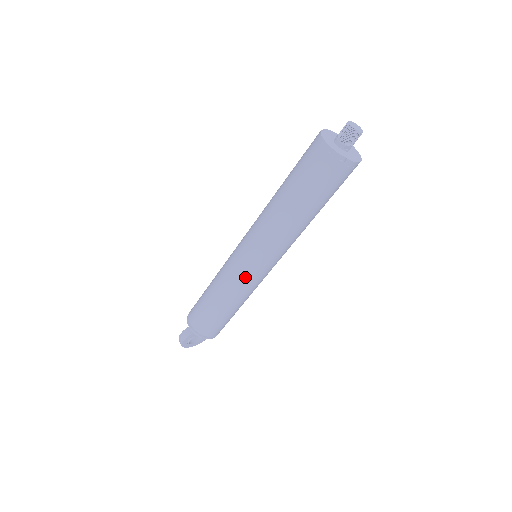
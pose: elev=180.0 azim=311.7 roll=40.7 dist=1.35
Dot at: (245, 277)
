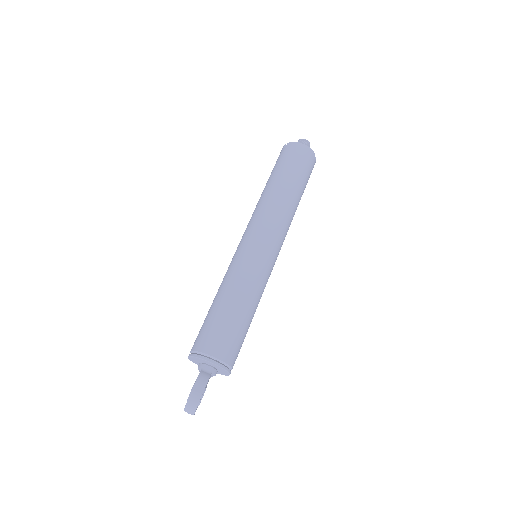
Dot at: (267, 268)
